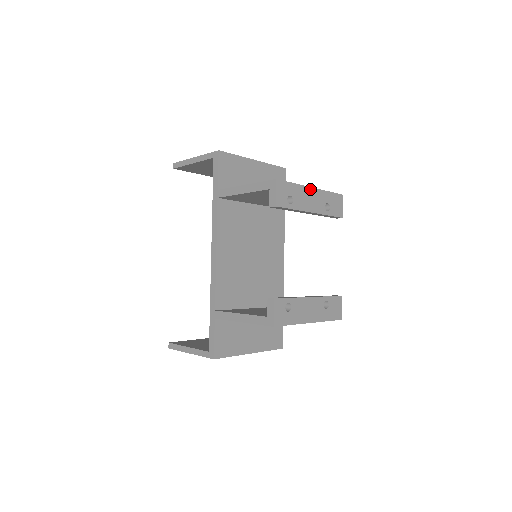
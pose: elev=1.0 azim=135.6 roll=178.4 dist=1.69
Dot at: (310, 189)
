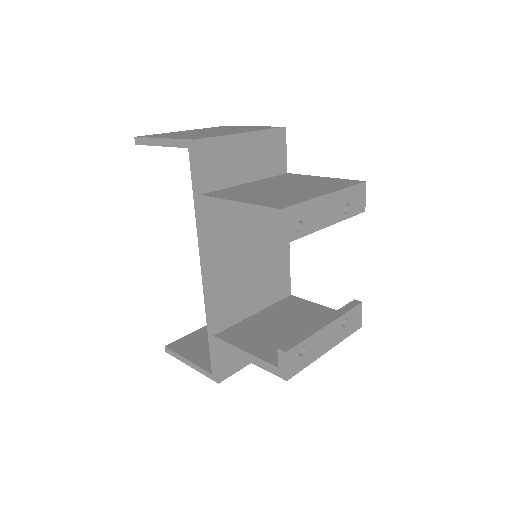
Dot at: (325, 197)
